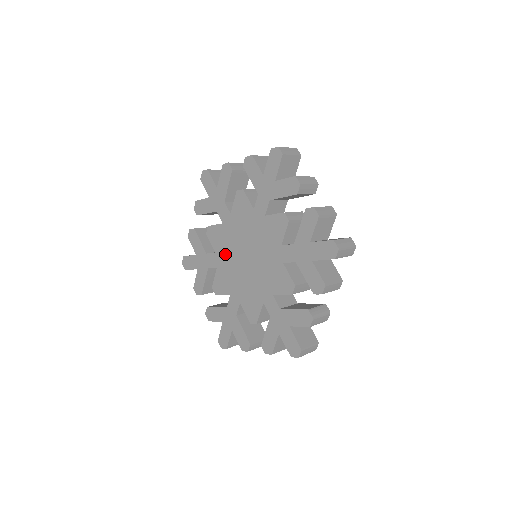
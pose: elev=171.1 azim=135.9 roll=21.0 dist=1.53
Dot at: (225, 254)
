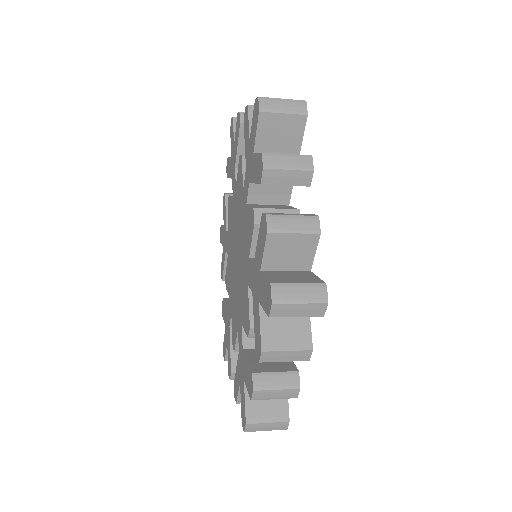
Dot at: (231, 284)
